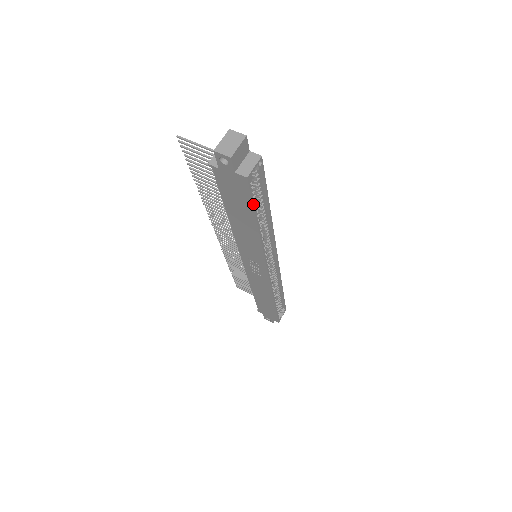
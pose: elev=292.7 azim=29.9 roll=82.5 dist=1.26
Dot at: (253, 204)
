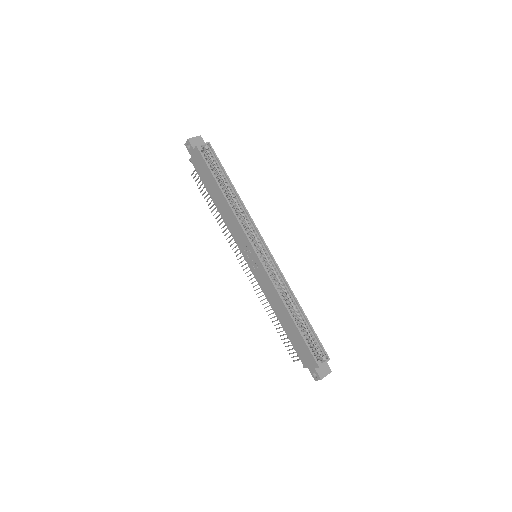
Dot at: (209, 168)
